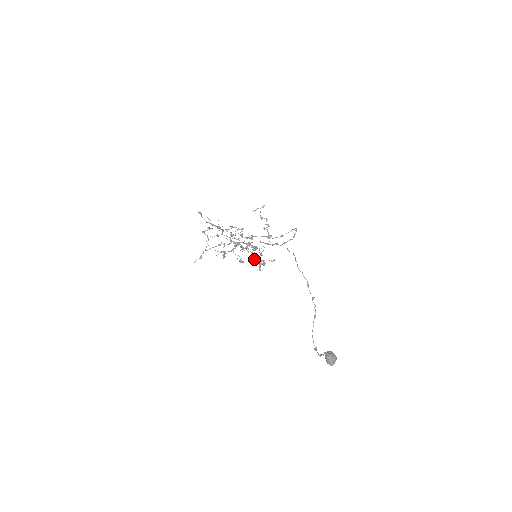
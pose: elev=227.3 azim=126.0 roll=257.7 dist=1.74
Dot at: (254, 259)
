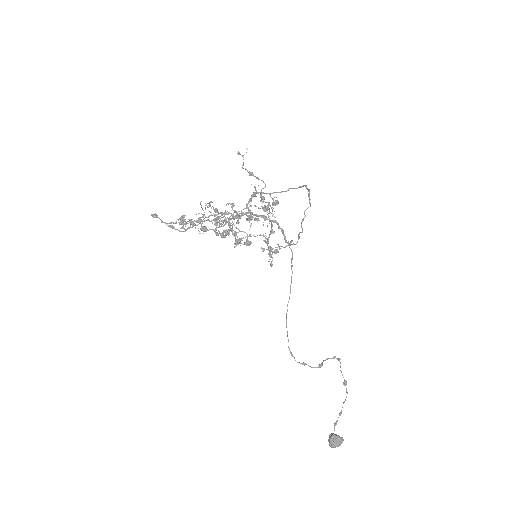
Dot at: (265, 235)
